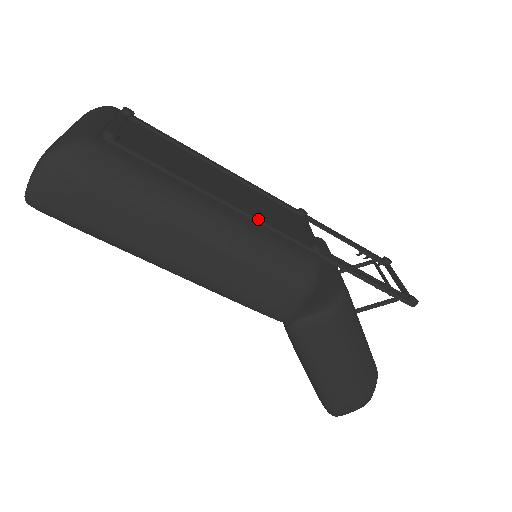
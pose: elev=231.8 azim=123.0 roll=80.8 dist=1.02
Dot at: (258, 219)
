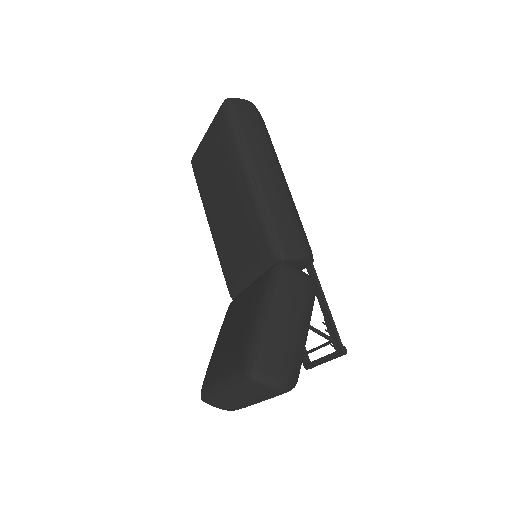
Dot at: occluded
